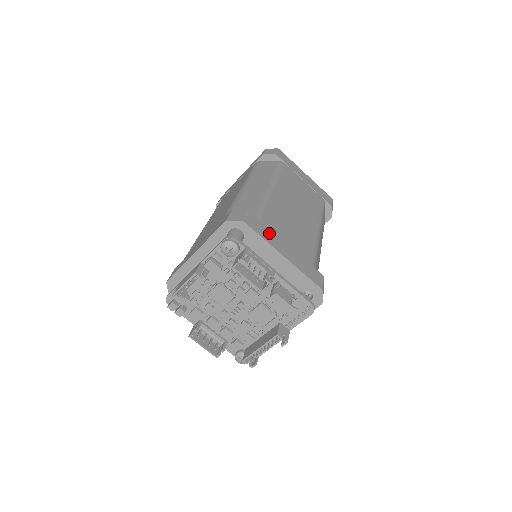
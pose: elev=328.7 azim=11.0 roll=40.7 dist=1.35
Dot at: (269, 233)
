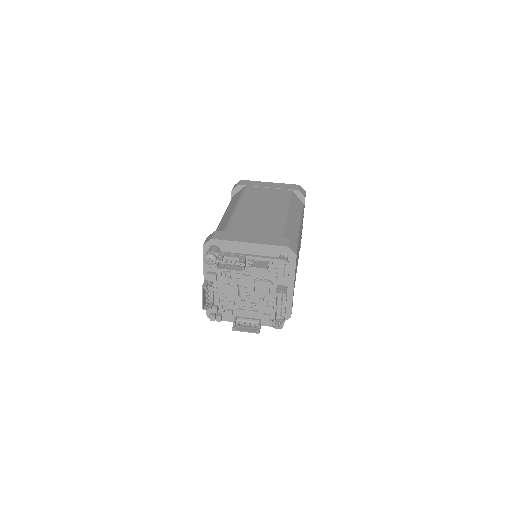
Dot at: (234, 235)
